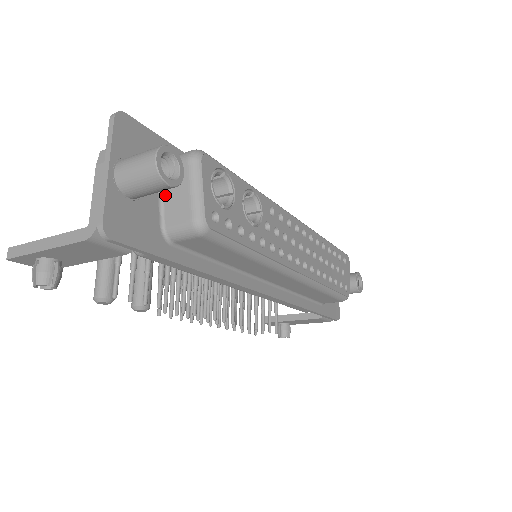
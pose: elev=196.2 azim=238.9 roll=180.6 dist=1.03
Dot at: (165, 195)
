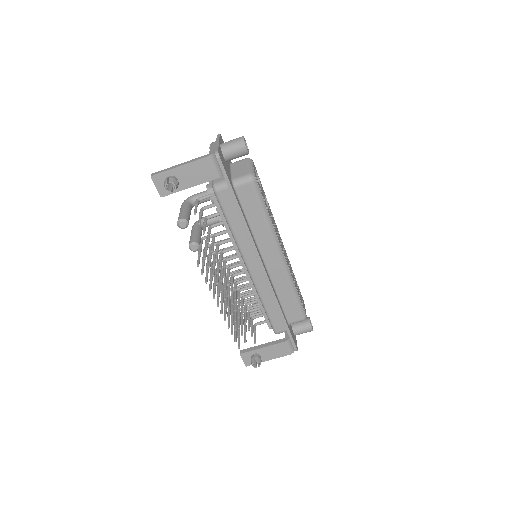
Dot at: (233, 170)
